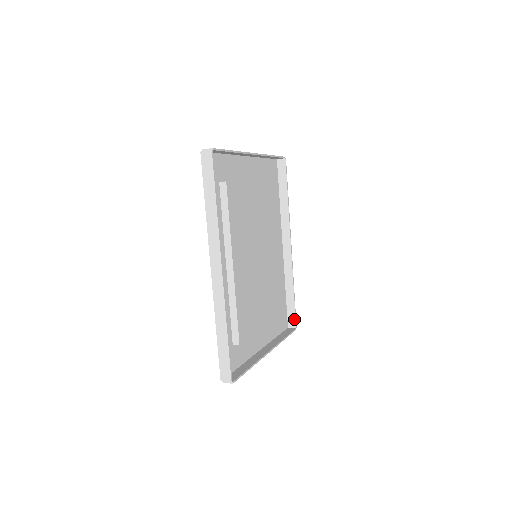
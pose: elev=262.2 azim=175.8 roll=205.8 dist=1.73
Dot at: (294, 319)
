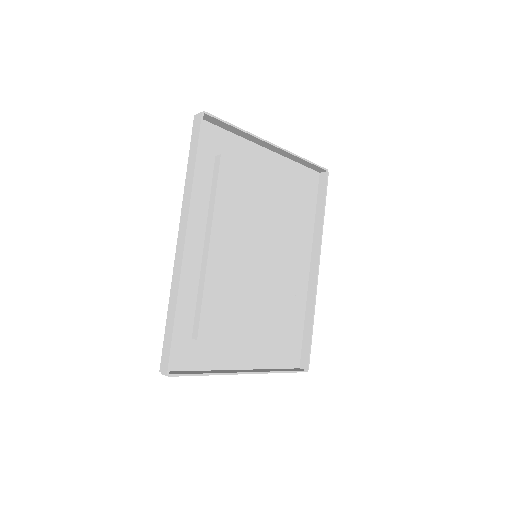
Dot at: (307, 358)
